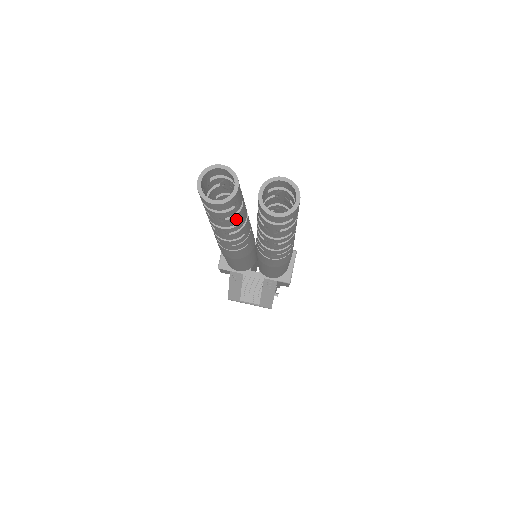
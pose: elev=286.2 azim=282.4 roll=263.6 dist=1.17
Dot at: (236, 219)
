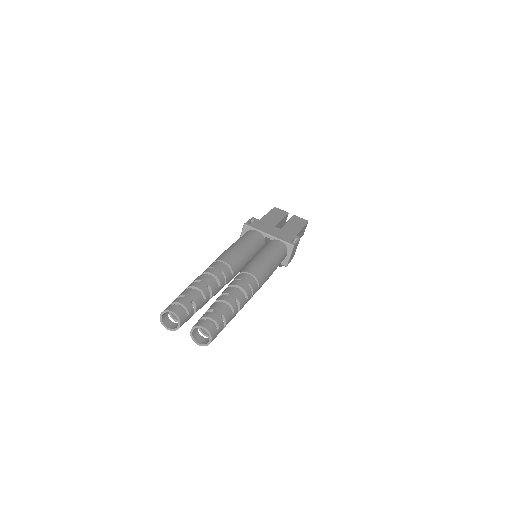
Dot at: occluded
